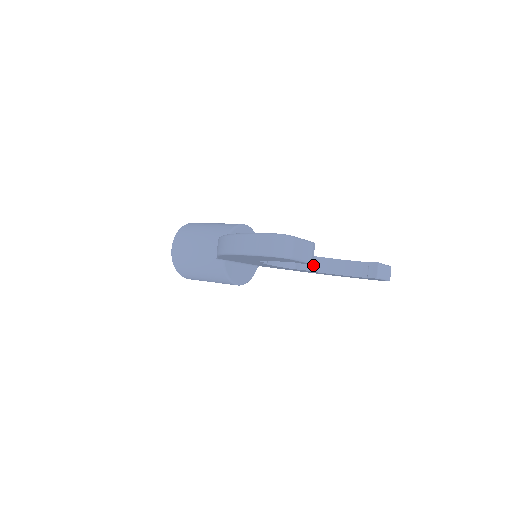
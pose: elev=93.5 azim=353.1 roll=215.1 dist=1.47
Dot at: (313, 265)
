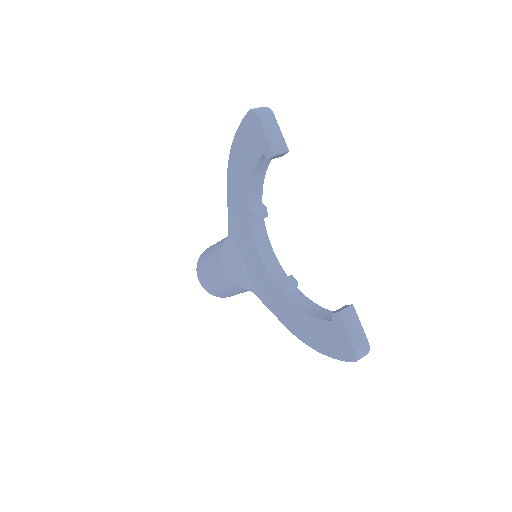
Dot at: (294, 296)
